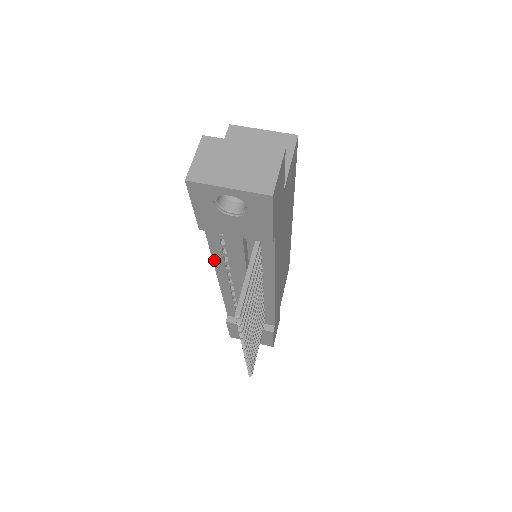
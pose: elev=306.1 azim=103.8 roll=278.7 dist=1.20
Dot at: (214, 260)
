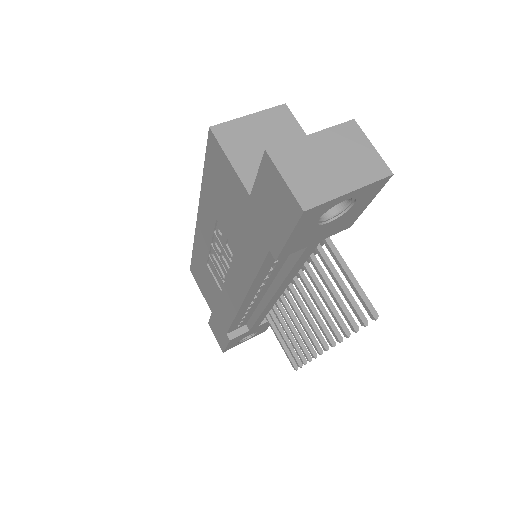
Dot at: (252, 286)
